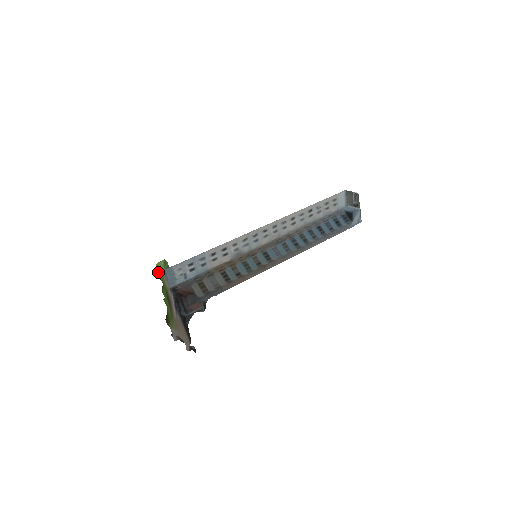
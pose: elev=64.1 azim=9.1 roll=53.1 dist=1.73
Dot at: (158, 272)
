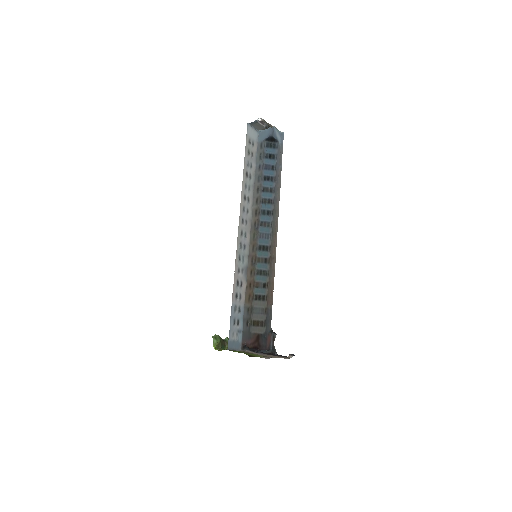
Dot at: (221, 350)
